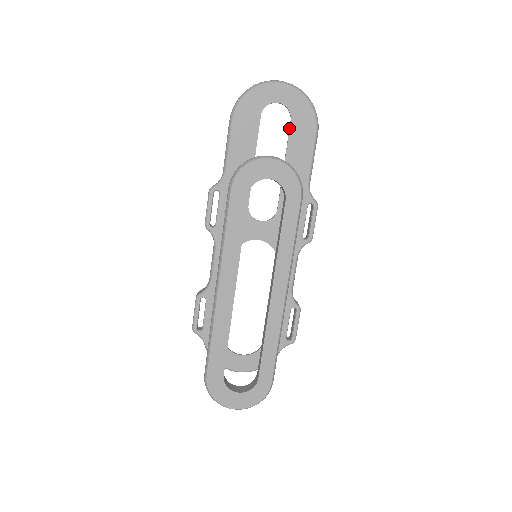
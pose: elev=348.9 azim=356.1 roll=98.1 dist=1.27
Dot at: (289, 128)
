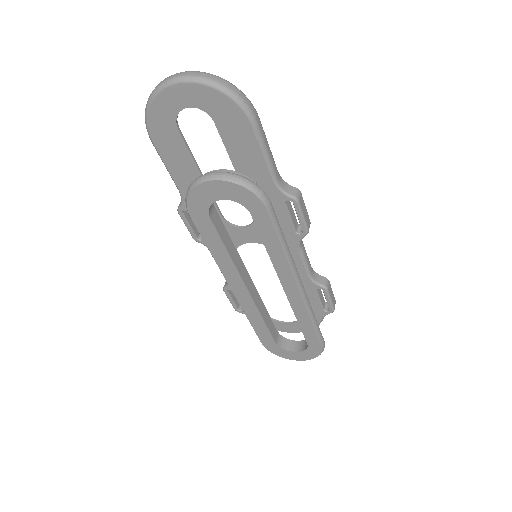
Dot at: (218, 130)
